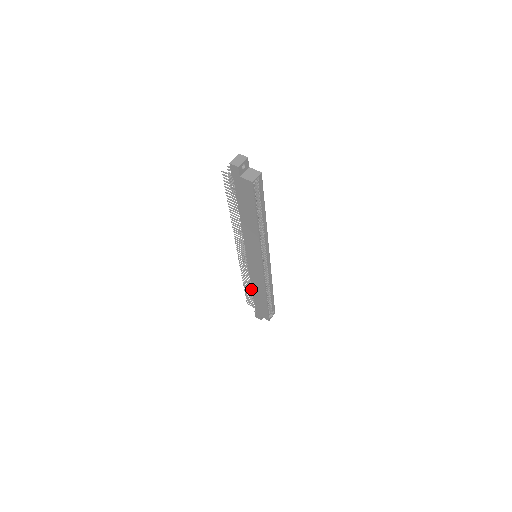
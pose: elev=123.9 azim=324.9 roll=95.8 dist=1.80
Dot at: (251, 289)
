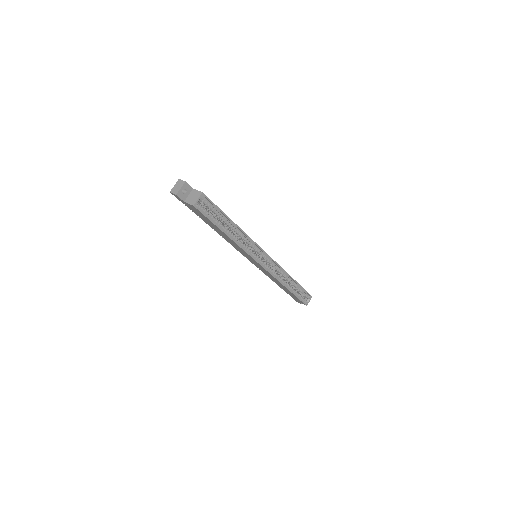
Dot at: occluded
